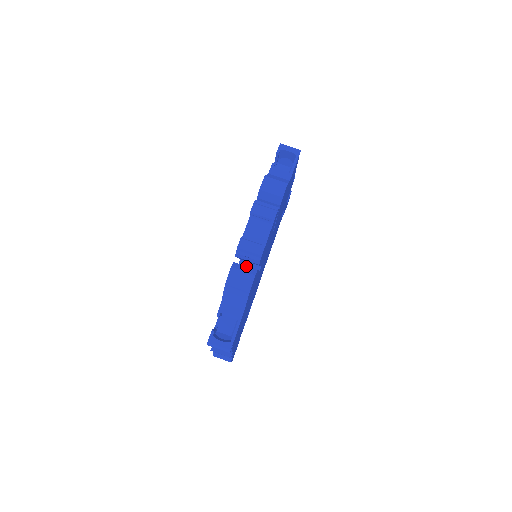
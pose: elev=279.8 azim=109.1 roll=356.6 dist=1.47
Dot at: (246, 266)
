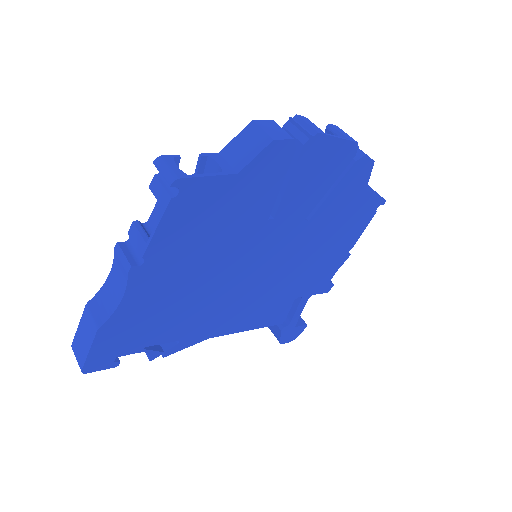
Dot at: occluded
